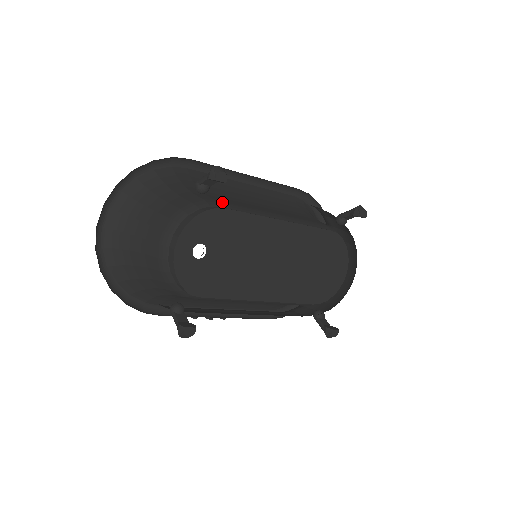
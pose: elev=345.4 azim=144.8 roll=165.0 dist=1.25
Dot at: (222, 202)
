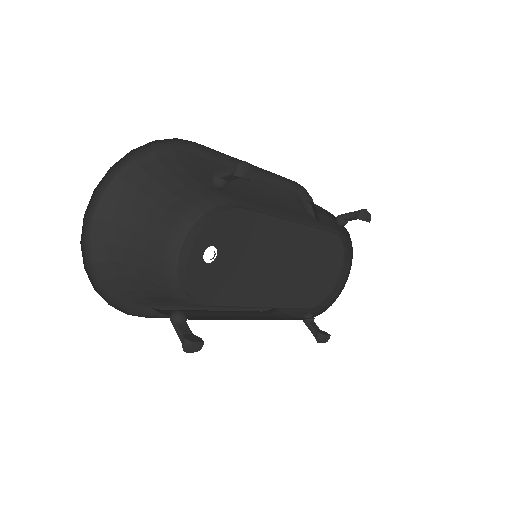
Dot at: (236, 199)
